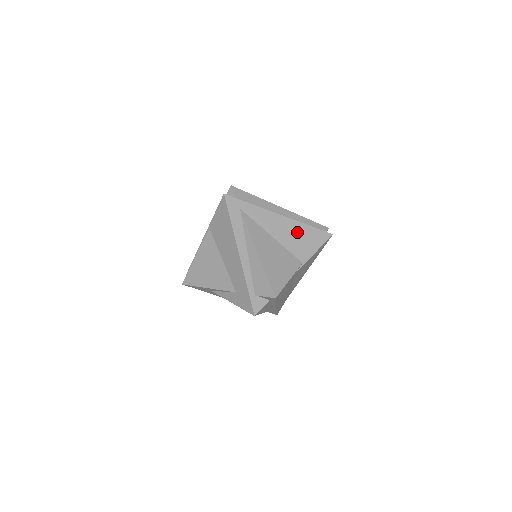
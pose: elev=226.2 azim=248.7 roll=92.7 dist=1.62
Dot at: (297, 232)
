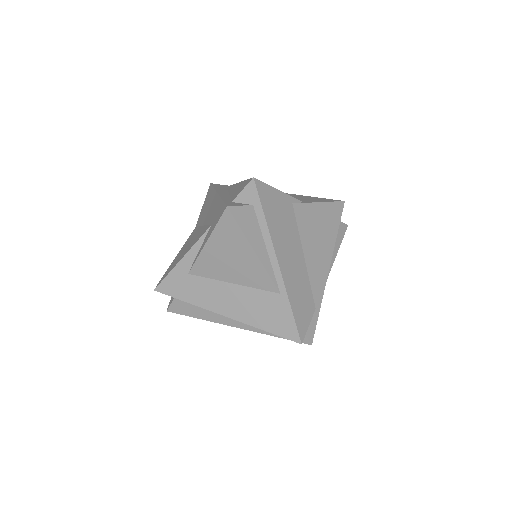
Dot at: (296, 196)
